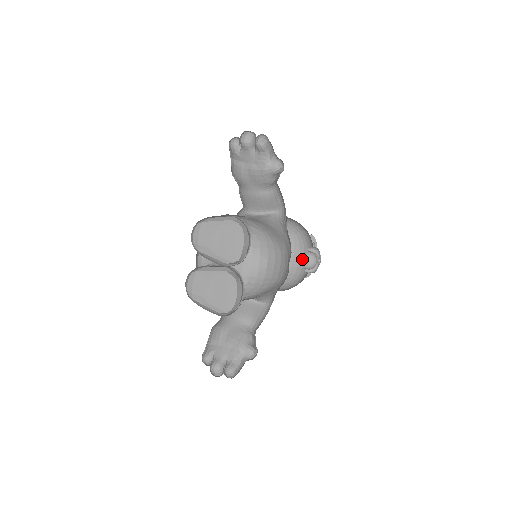
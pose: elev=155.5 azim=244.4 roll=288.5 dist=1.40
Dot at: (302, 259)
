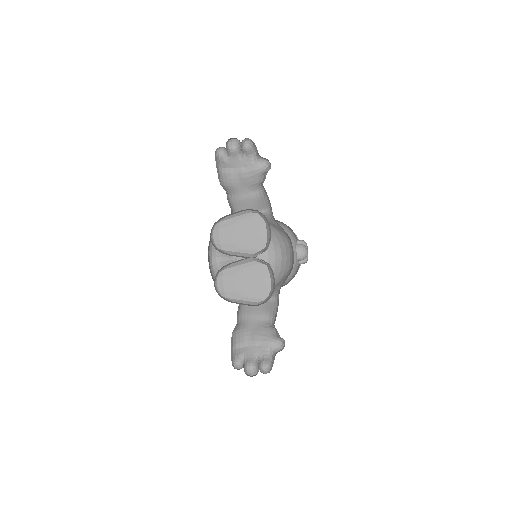
Dot at: (295, 251)
